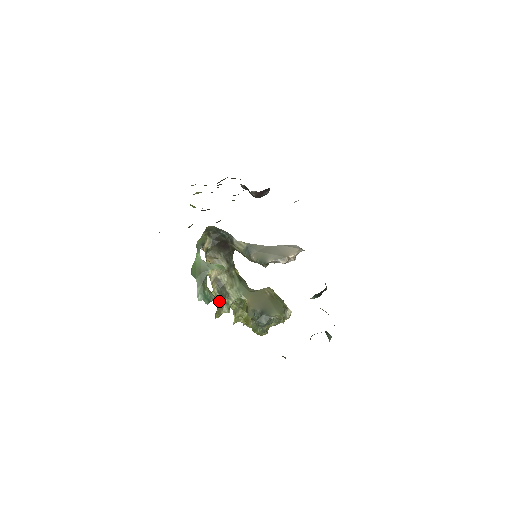
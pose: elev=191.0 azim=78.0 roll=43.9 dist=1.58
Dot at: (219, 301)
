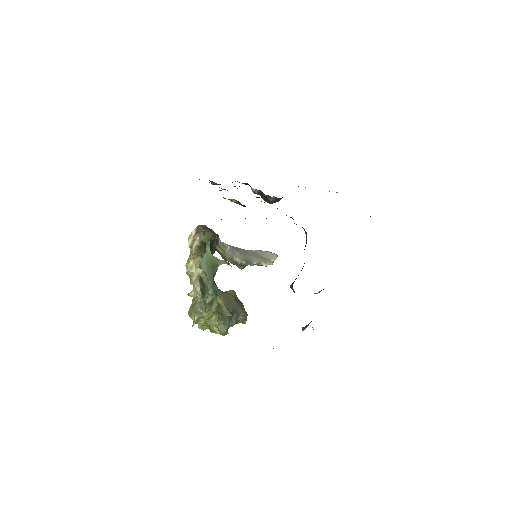
Dot at: (197, 300)
